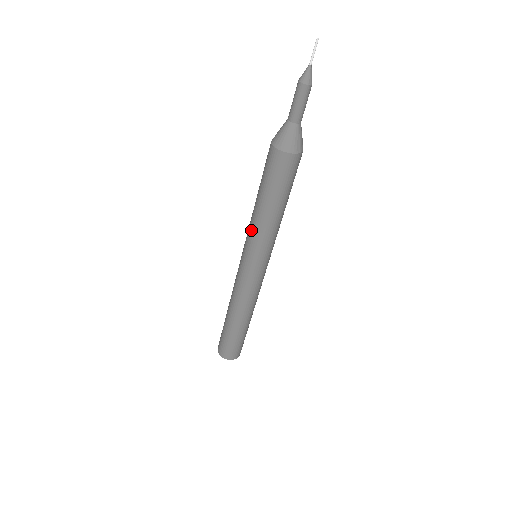
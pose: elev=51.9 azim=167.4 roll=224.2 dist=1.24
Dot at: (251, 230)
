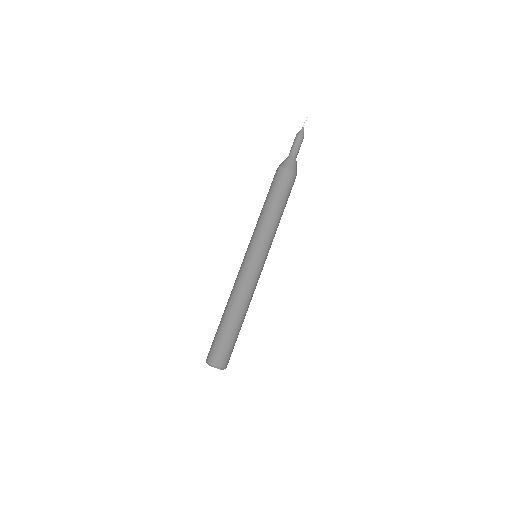
Dot at: (261, 228)
